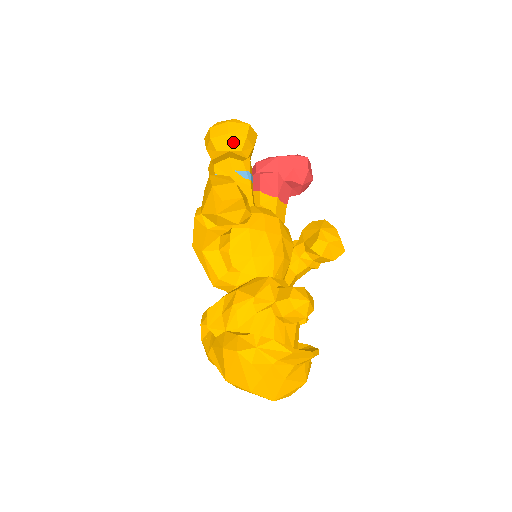
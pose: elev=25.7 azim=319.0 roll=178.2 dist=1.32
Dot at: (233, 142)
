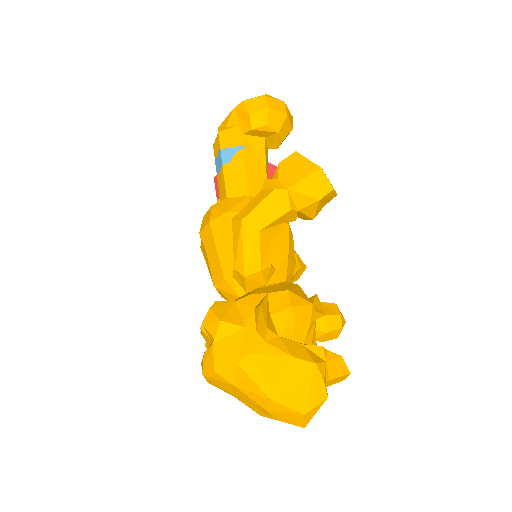
Dot at: (285, 126)
